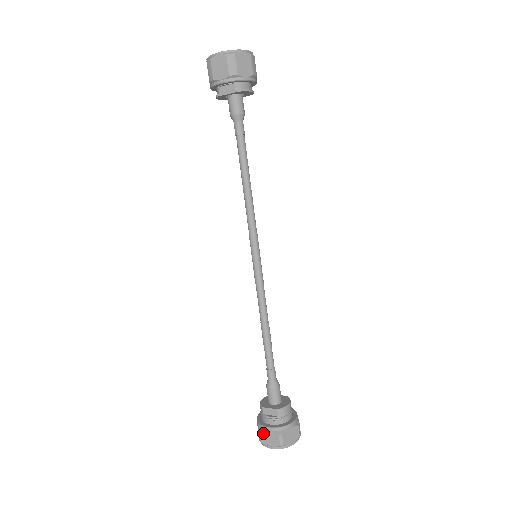
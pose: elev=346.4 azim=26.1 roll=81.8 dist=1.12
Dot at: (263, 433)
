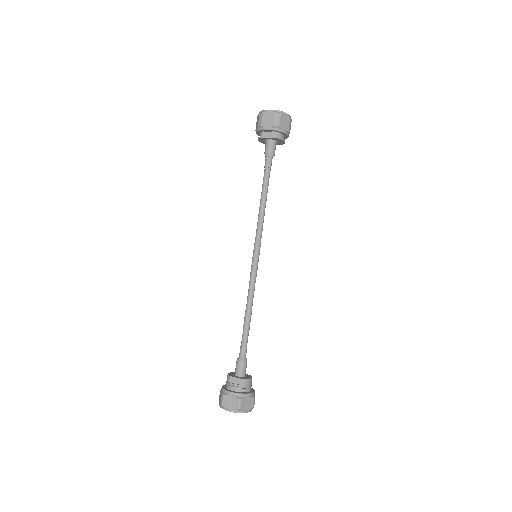
Dot at: (226, 397)
